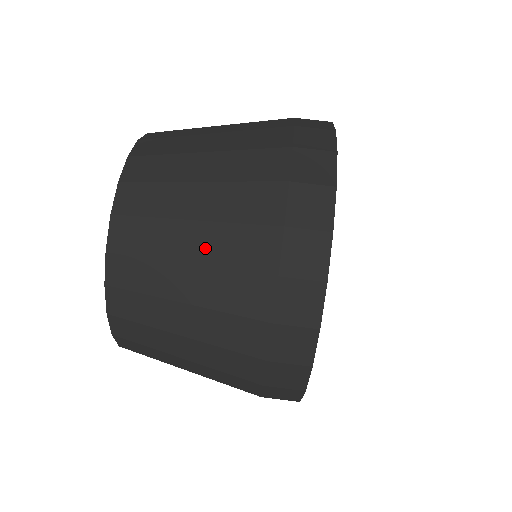
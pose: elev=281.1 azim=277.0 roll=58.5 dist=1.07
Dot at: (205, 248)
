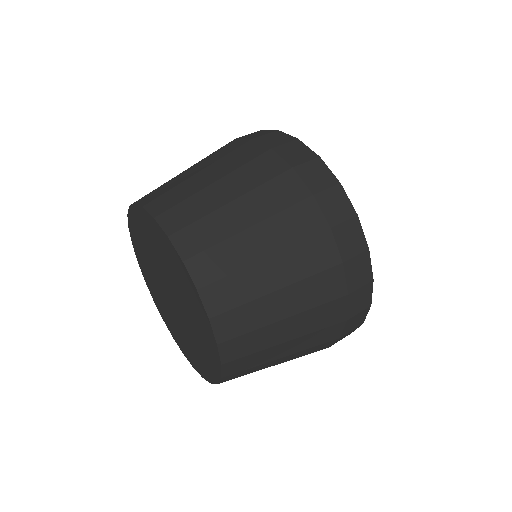
Dot at: (271, 240)
